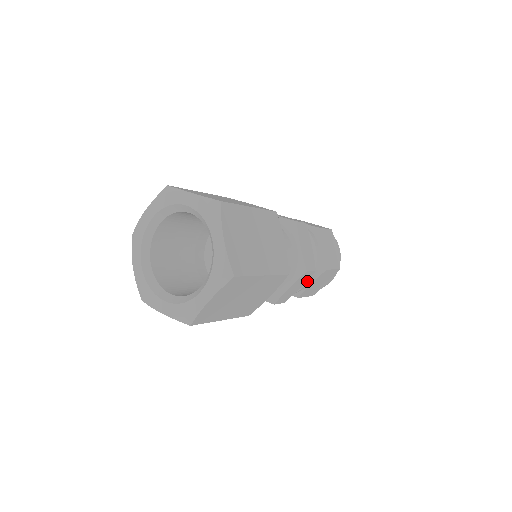
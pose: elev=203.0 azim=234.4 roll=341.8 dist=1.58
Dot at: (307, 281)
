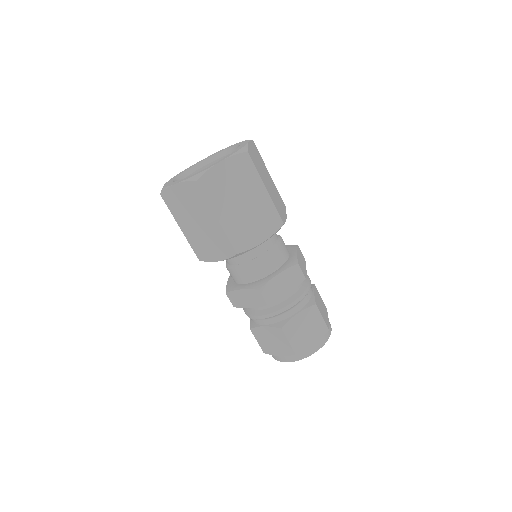
Dot at: (295, 298)
